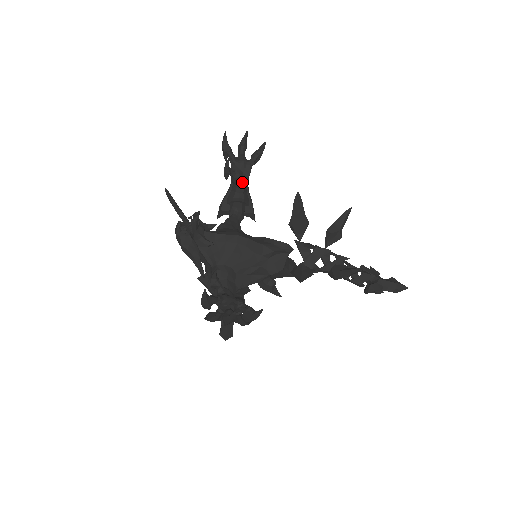
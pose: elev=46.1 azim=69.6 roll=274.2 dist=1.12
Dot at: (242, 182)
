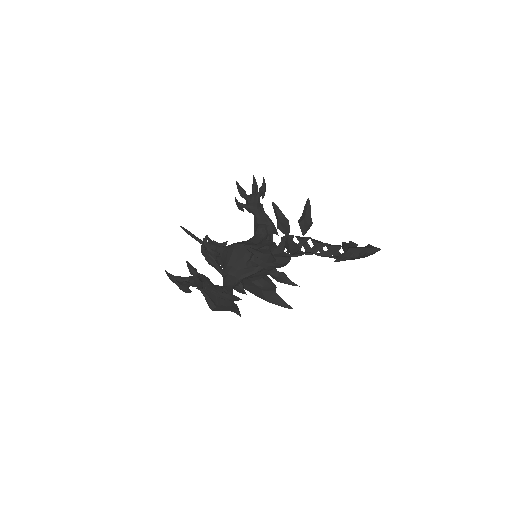
Dot at: (255, 210)
